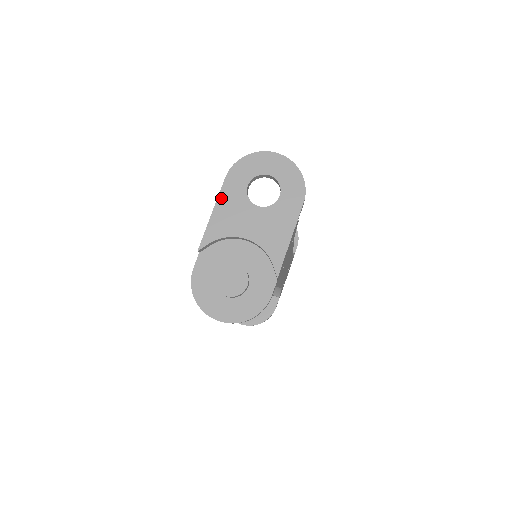
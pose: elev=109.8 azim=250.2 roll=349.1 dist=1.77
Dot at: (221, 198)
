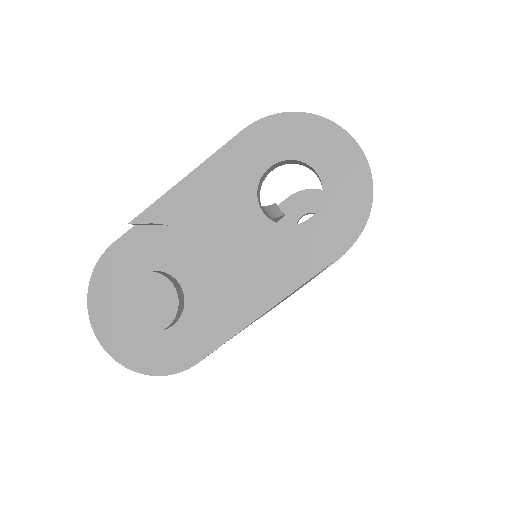
Dot at: (215, 161)
